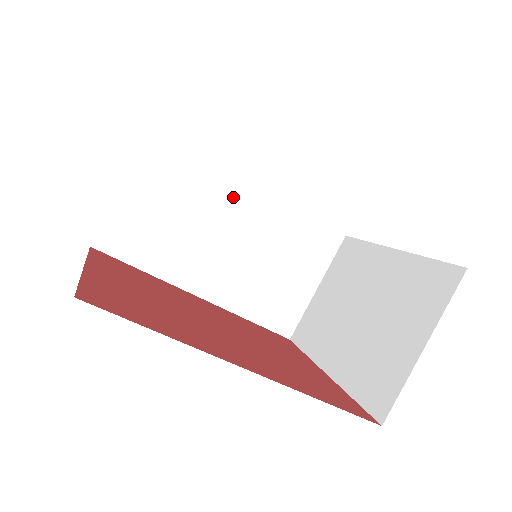
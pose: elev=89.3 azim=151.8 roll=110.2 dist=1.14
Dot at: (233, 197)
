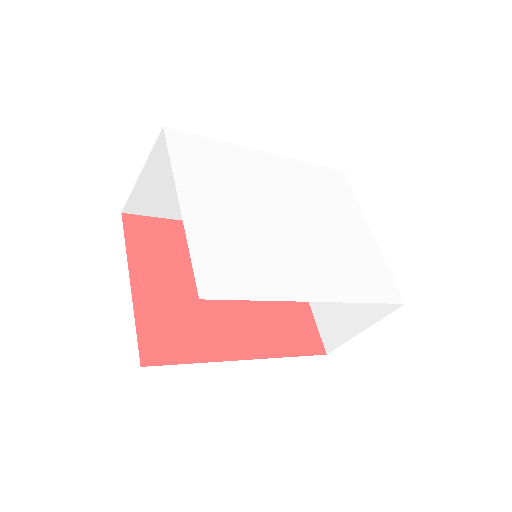
Dot at: occluded
